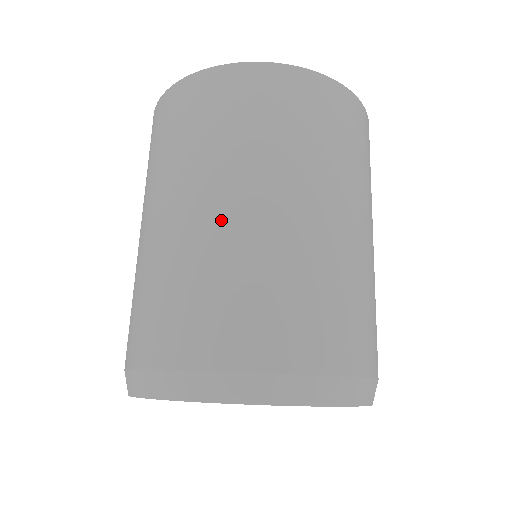
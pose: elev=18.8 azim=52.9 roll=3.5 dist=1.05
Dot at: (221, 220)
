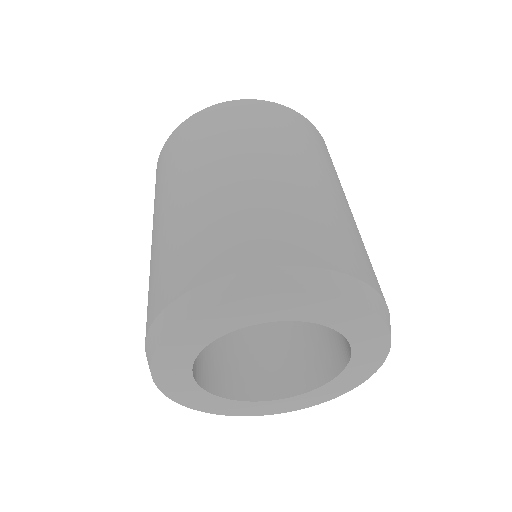
Dot at: (158, 228)
